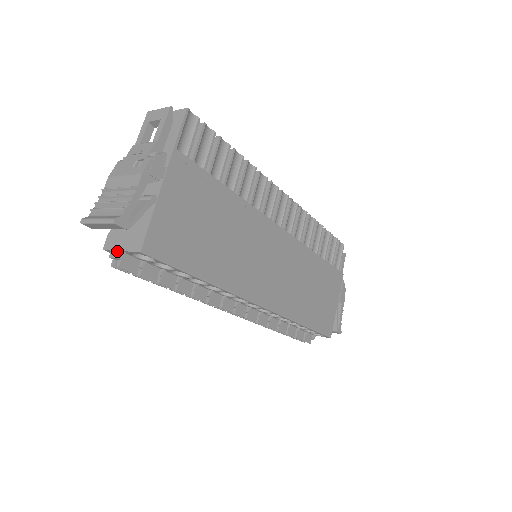
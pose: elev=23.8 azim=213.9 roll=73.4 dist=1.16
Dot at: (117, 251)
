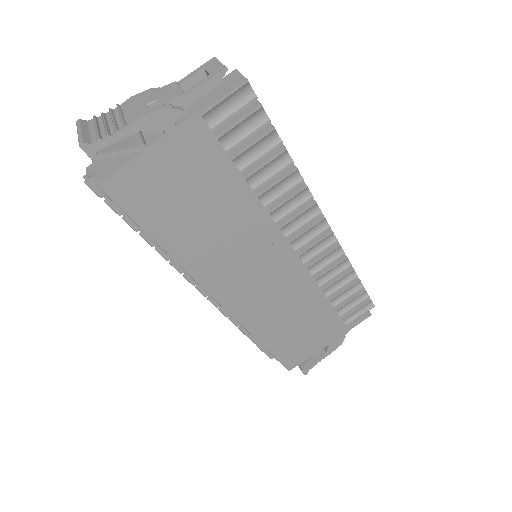
Dot at: (92, 168)
